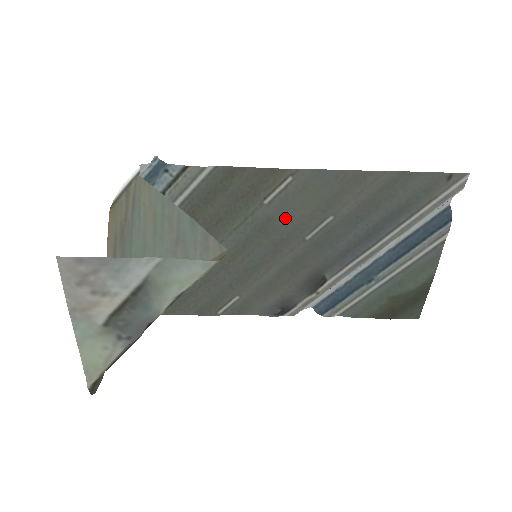
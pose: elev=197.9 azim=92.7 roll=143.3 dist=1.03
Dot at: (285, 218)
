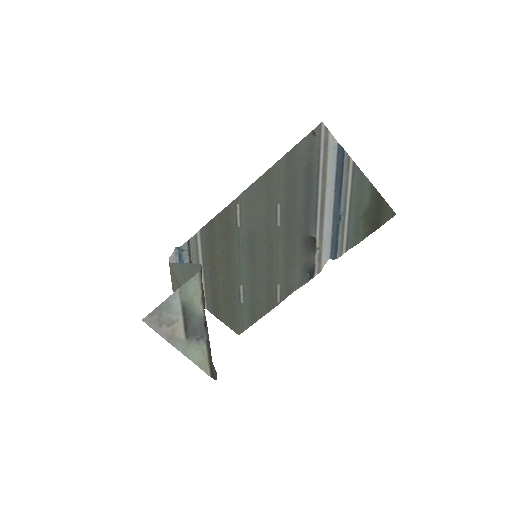
Dot at: (256, 225)
